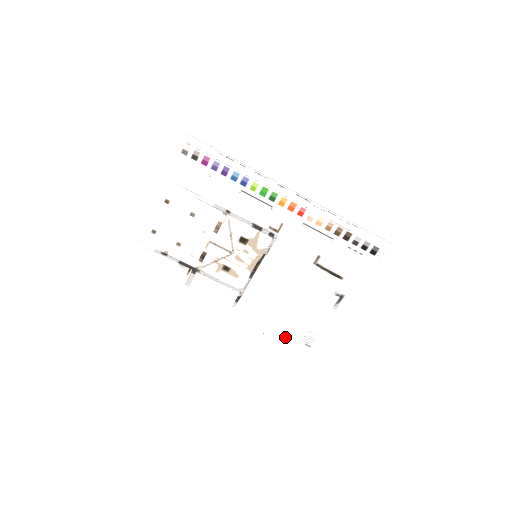
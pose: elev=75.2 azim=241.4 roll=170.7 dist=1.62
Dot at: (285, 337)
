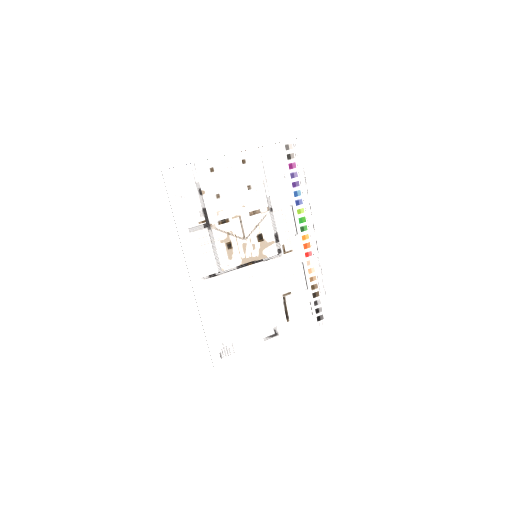
Dot at: (213, 335)
